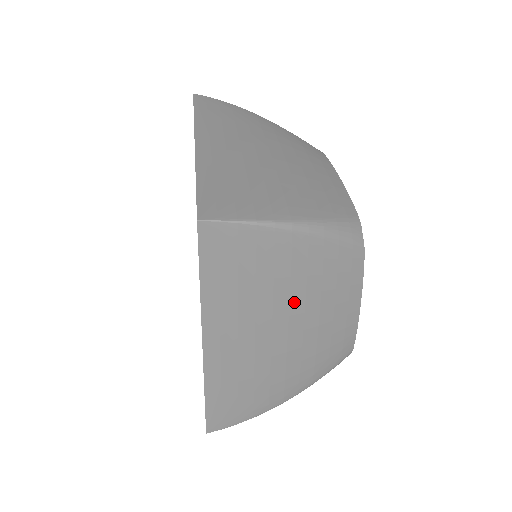
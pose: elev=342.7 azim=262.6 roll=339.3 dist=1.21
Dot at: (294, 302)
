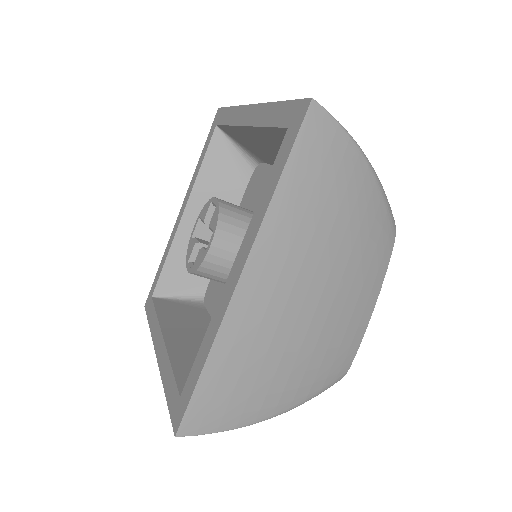
Dot at: (340, 256)
